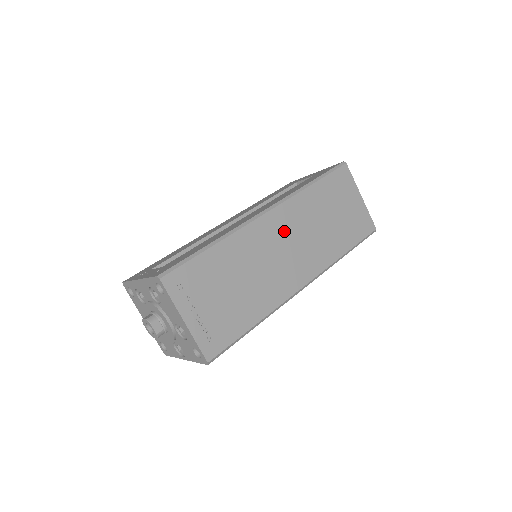
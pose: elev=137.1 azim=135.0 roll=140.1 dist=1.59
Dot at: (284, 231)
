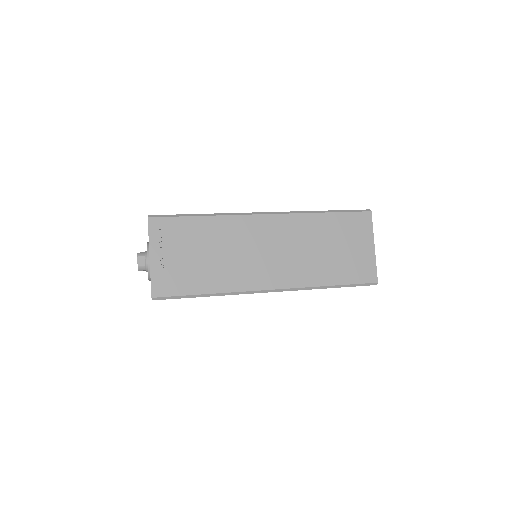
Dot at: (275, 236)
